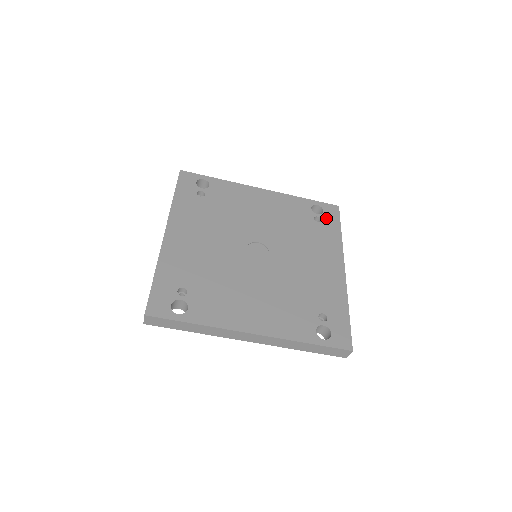
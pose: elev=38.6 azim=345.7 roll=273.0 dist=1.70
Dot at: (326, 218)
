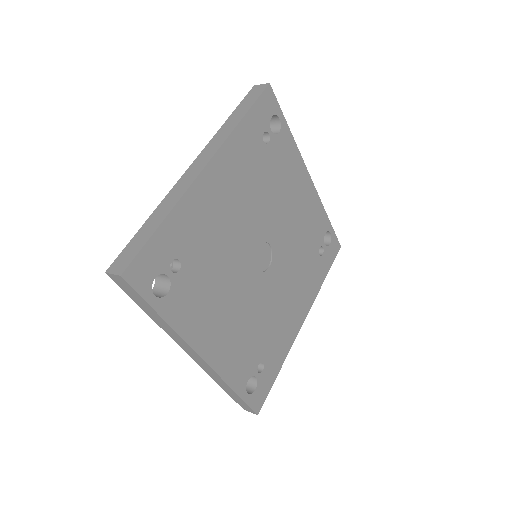
Dot at: (327, 254)
